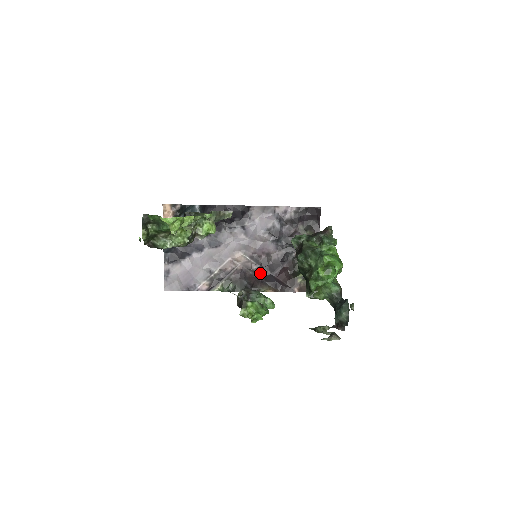
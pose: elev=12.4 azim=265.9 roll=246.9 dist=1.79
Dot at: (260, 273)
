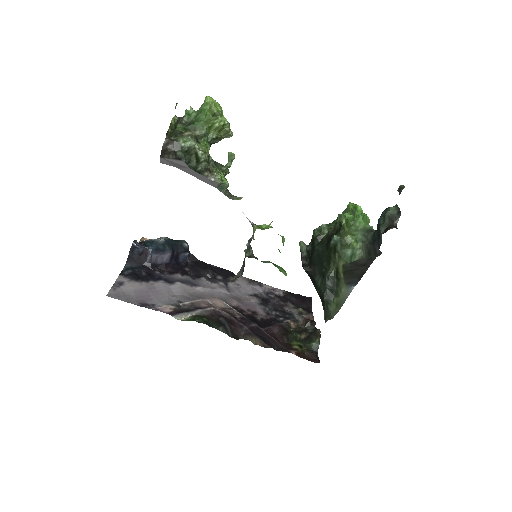
Dot at: (244, 322)
